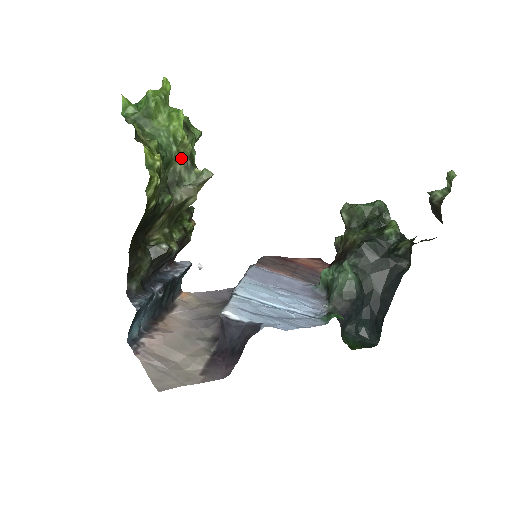
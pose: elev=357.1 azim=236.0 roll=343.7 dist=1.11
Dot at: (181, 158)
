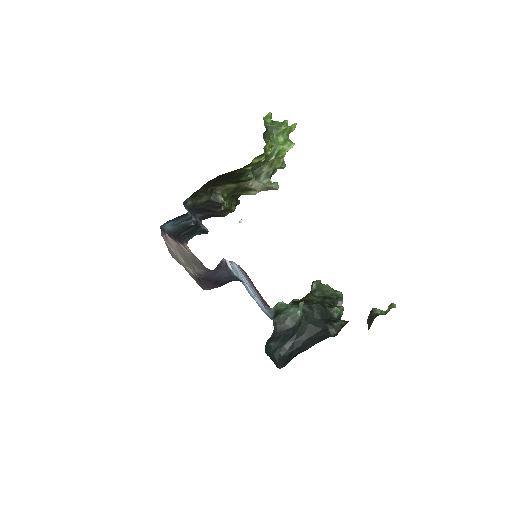
Dot at: (270, 166)
